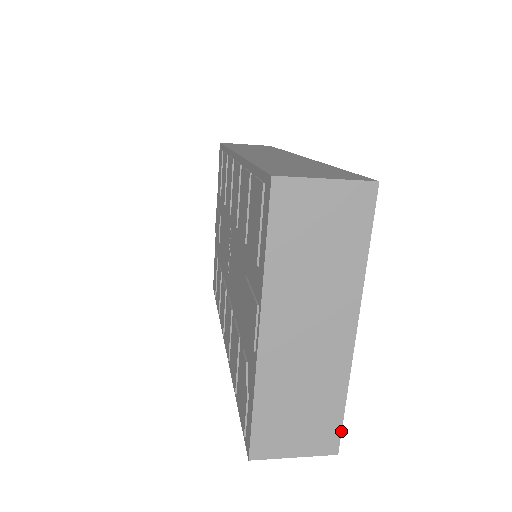
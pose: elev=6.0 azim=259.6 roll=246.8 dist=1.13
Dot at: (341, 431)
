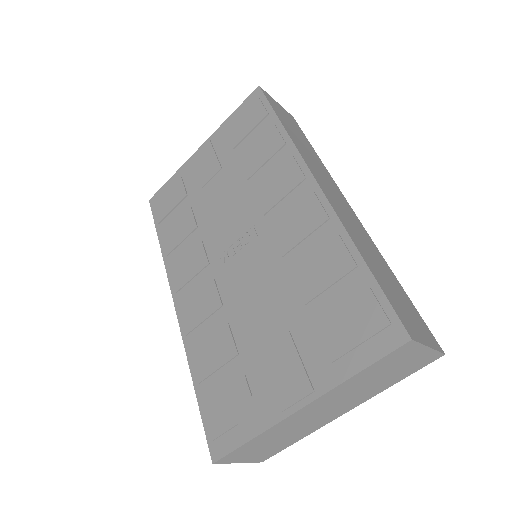
Dot at: occluded
